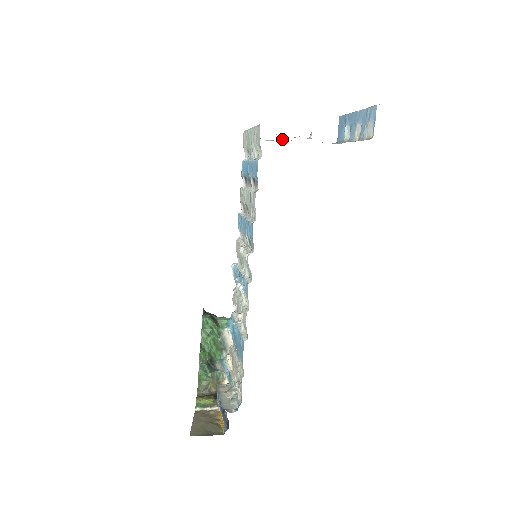
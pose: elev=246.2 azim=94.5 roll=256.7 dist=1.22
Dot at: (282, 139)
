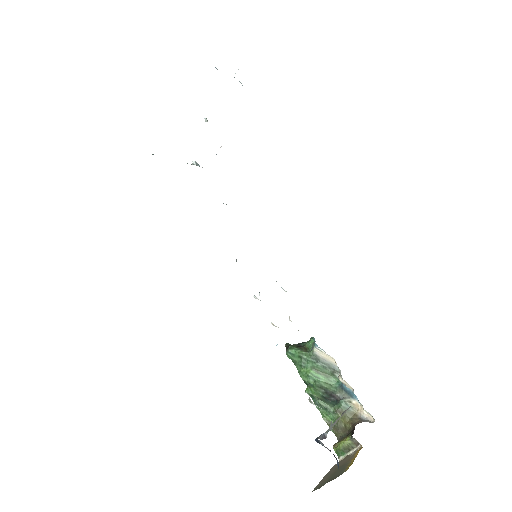
Dot at: occluded
